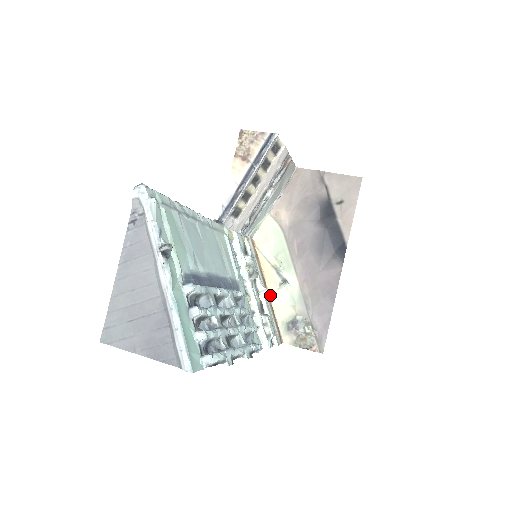
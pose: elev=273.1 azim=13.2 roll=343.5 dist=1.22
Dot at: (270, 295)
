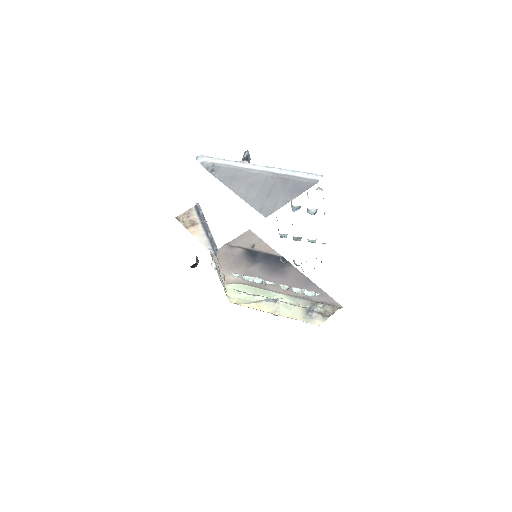
Dot at: occluded
